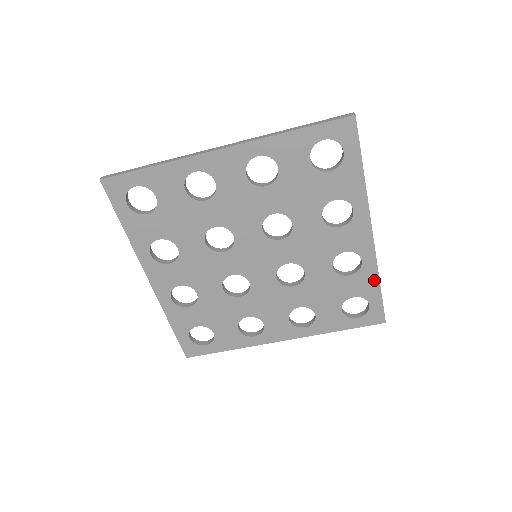
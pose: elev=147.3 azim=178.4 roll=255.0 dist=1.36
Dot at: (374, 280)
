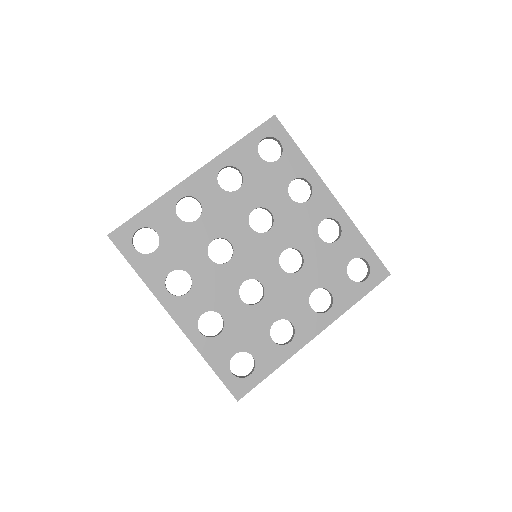
Dot at: (358, 237)
